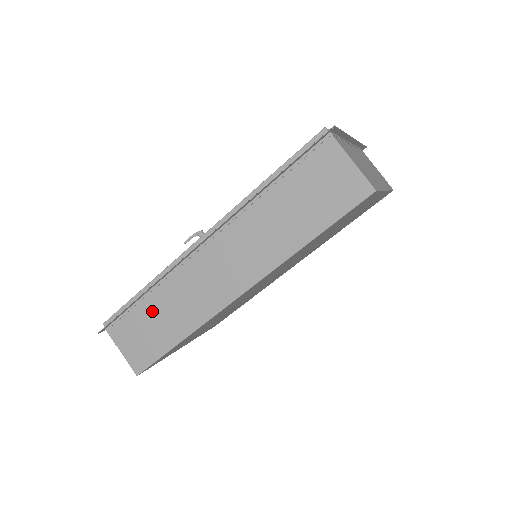
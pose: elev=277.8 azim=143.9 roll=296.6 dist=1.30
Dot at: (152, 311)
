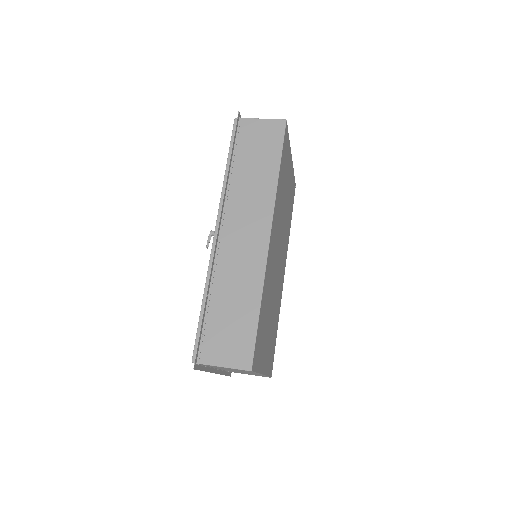
Dot at: (222, 308)
